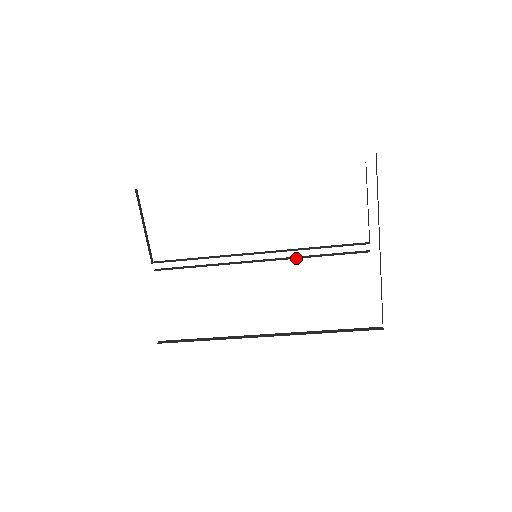
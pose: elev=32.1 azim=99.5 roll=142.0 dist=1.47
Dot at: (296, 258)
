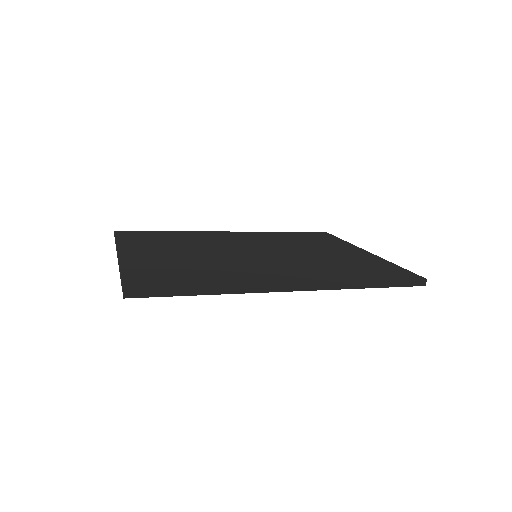
Dot at: occluded
